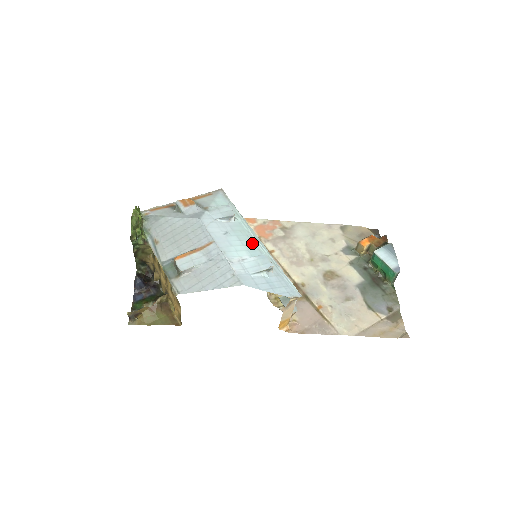
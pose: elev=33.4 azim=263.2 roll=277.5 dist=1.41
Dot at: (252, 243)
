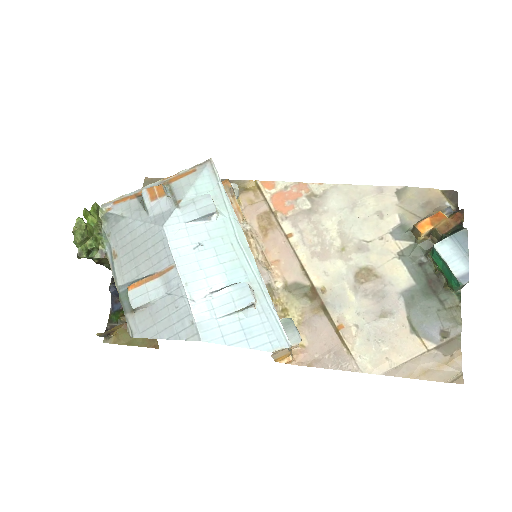
Dot at: (235, 257)
